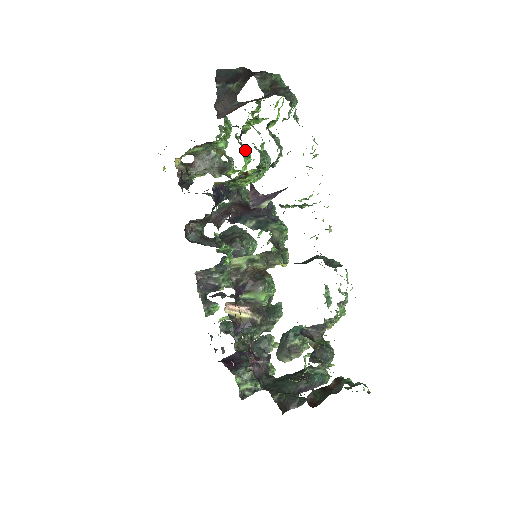
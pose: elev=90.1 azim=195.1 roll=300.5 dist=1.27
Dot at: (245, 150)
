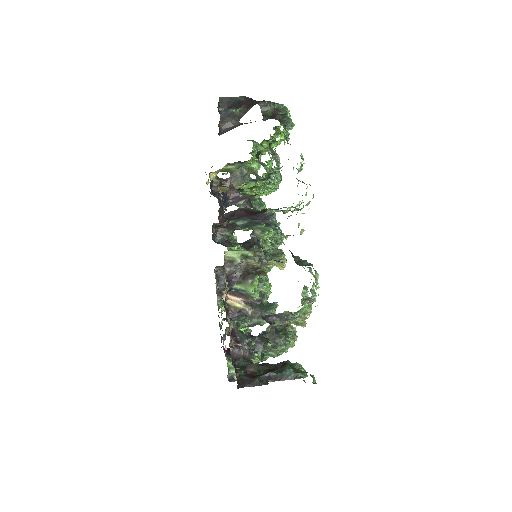
Dot at: (265, 169)
